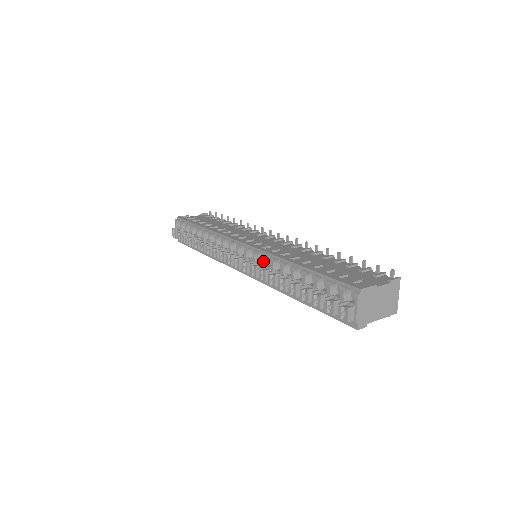
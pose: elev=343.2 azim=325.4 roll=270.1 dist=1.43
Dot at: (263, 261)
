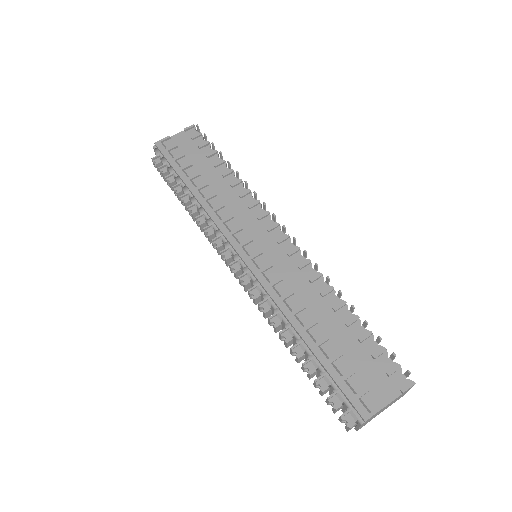
Dot at: (263, 296)
